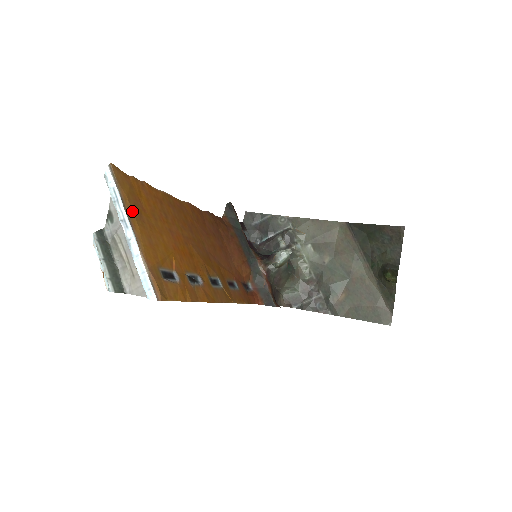
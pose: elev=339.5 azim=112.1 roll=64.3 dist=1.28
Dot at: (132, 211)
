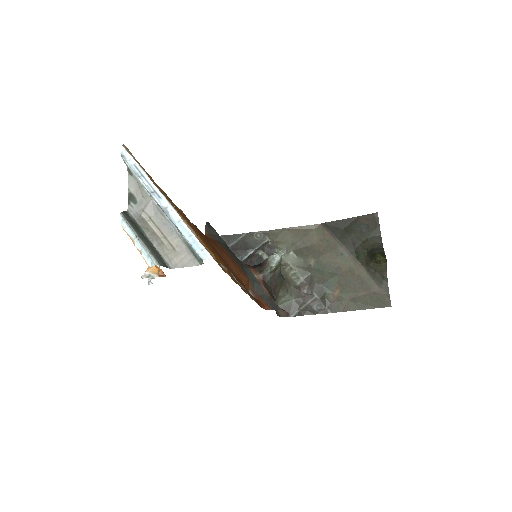
Dot at: (158, 186)
